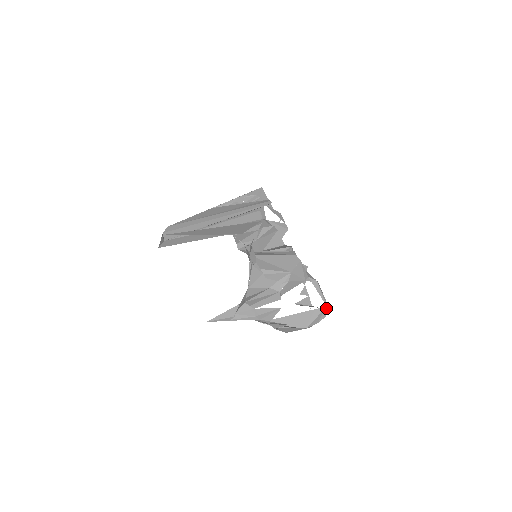
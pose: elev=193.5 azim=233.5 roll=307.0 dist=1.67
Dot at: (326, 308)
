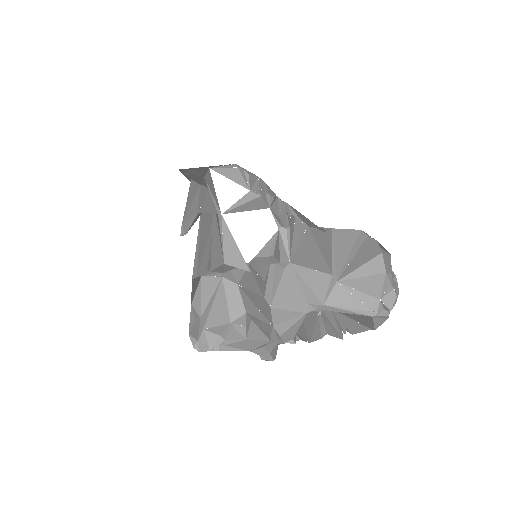
Dot at: (375, 316)
